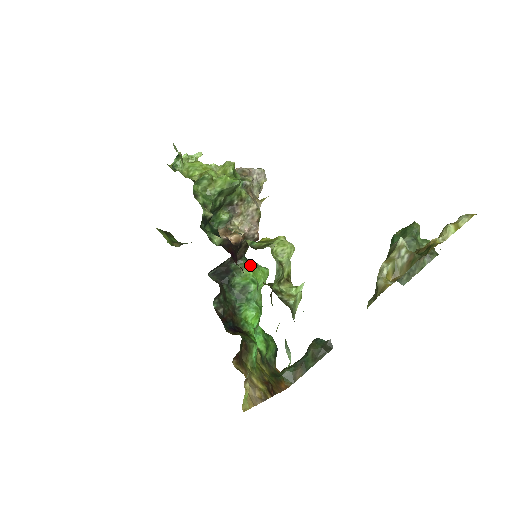
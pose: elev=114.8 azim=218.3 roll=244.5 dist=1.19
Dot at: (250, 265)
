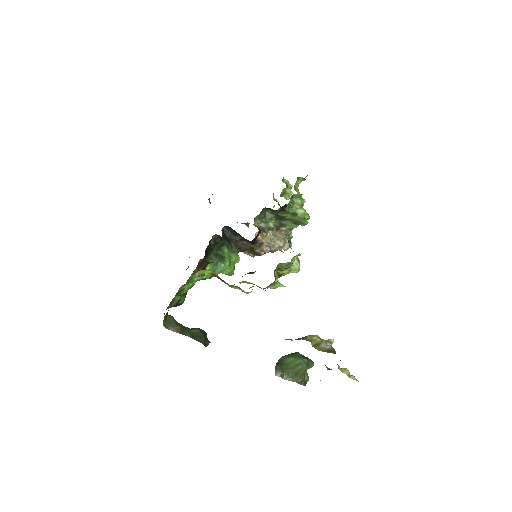
Dot at: (238, 257)
